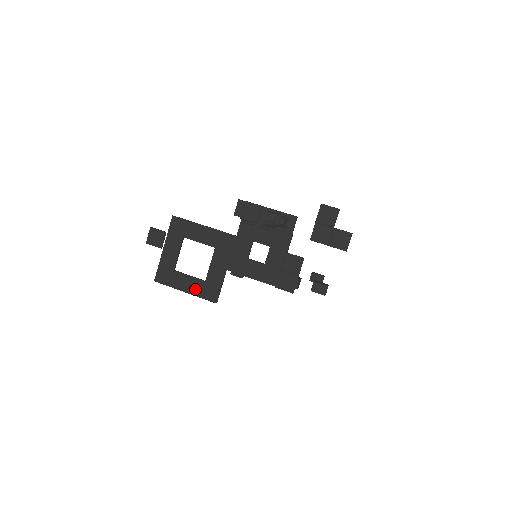
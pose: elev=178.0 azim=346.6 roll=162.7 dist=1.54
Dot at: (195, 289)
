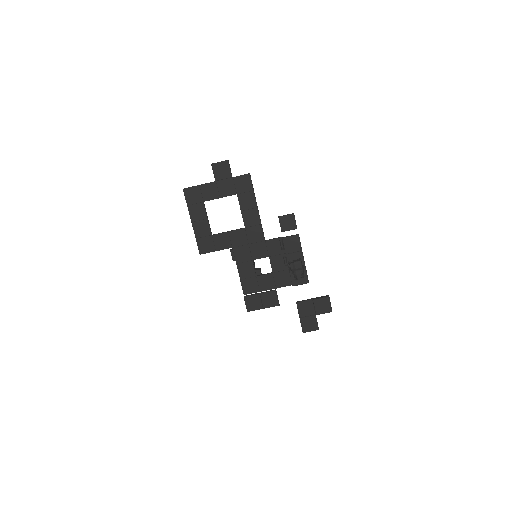
Dot at: (200, 230)
